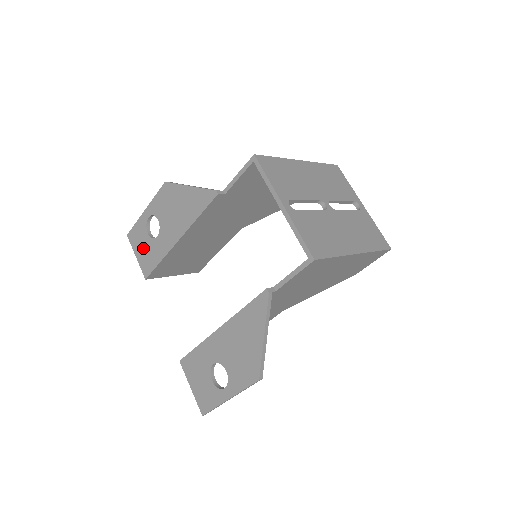
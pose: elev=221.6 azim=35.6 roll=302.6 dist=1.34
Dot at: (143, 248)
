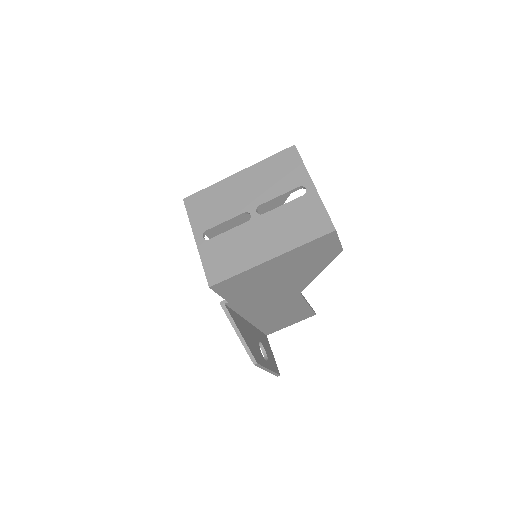
Dot at: occluded
